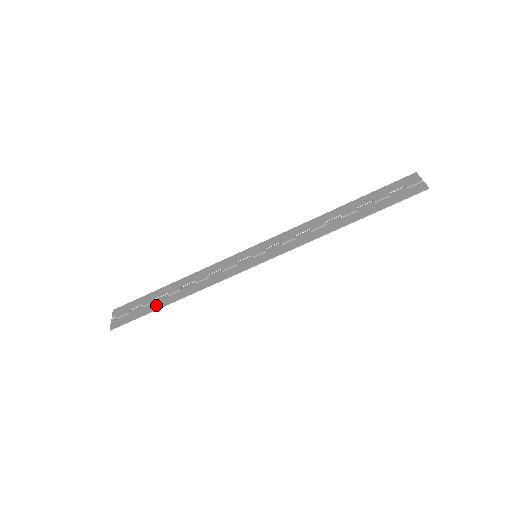
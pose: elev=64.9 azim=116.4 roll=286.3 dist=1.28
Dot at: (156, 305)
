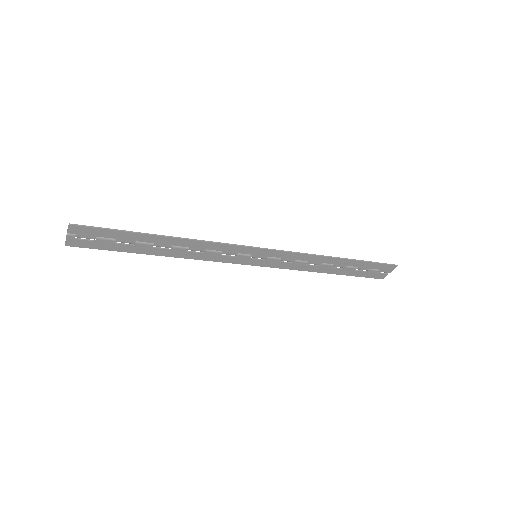
Dot at: (136, 250)
